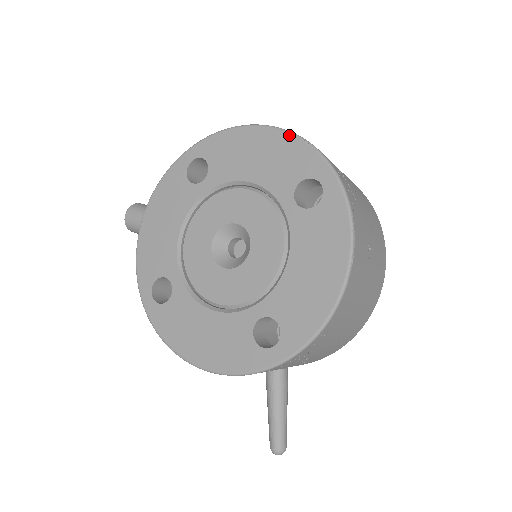
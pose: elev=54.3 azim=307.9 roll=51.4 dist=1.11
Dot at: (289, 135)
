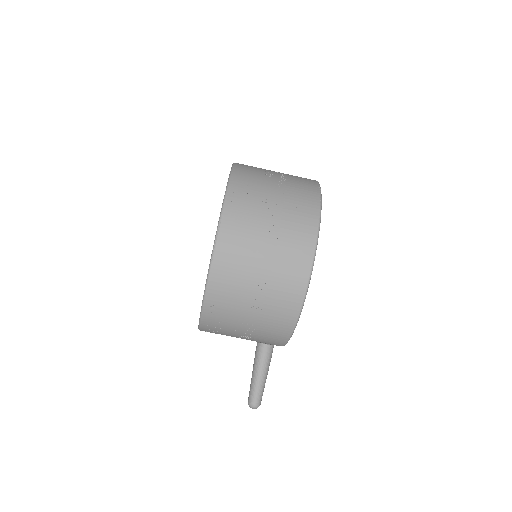
Dot at: occluded
